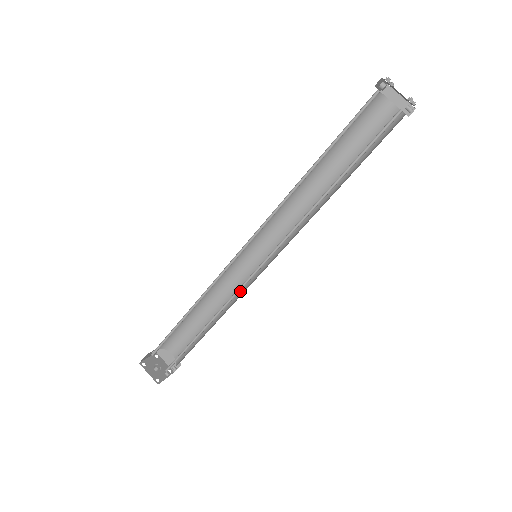
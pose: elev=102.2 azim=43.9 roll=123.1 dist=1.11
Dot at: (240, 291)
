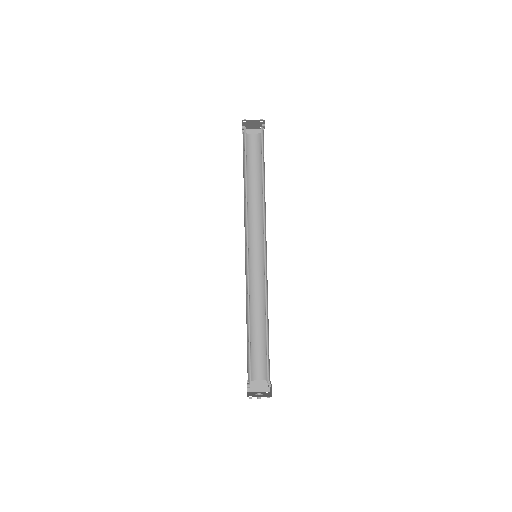
Dot at: (263, 289)
